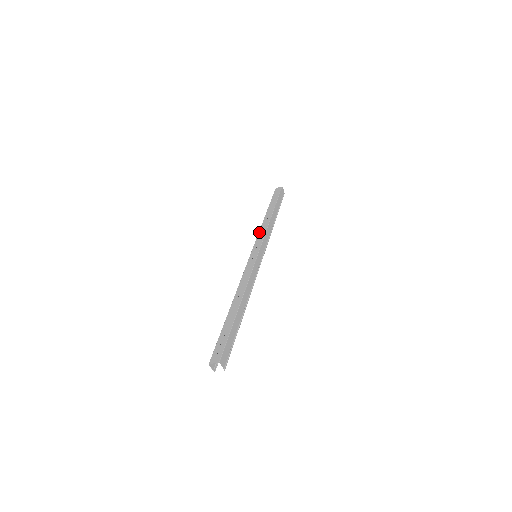
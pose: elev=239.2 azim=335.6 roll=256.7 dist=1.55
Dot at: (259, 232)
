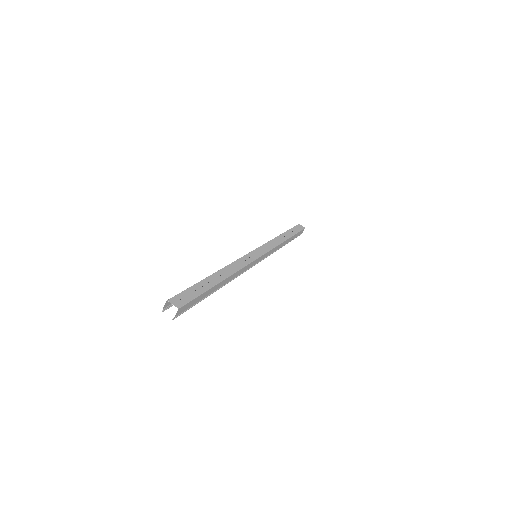
Dot at: (270, 241)
